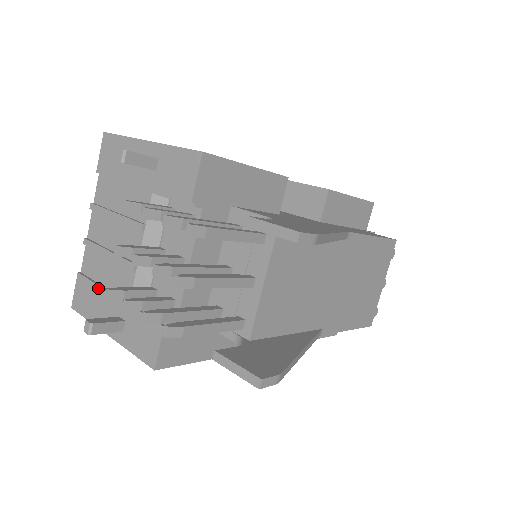
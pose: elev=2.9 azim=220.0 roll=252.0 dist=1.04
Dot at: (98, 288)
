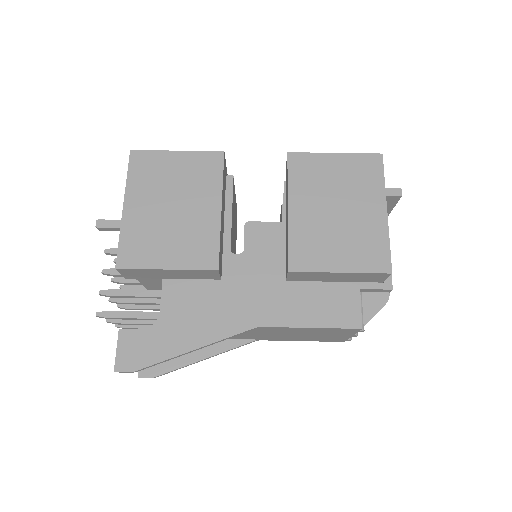
Dot at: occluded
